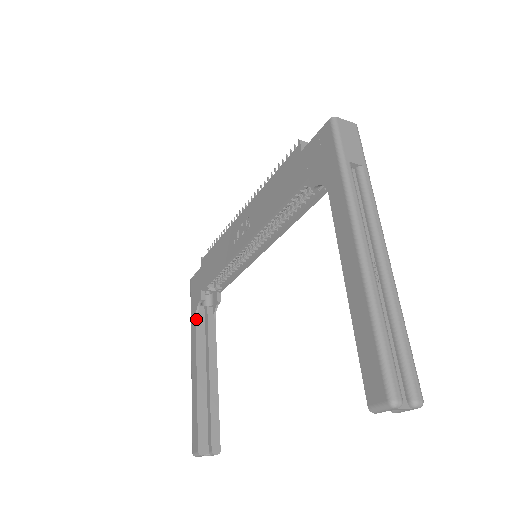
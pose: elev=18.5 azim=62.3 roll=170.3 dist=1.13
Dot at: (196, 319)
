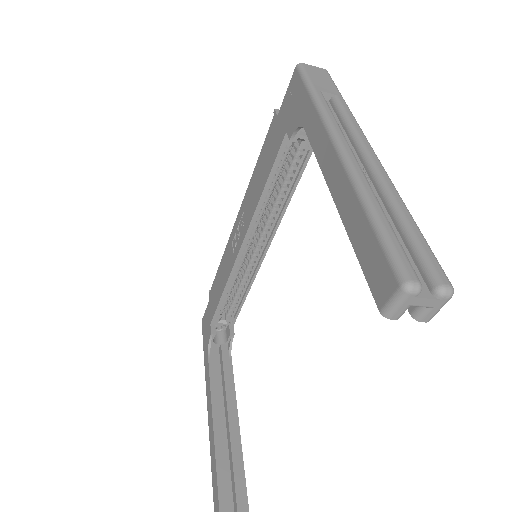
Dot at: (208, 358)
